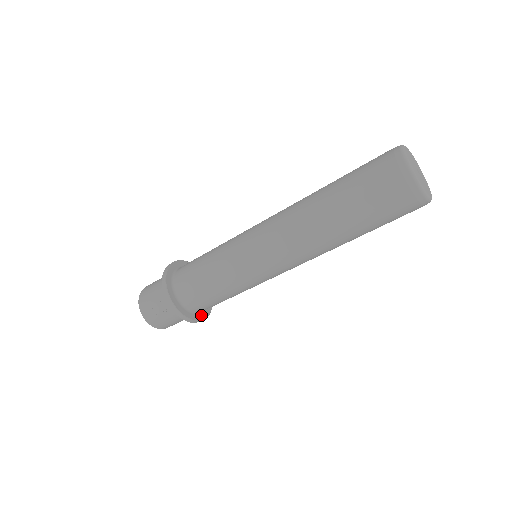
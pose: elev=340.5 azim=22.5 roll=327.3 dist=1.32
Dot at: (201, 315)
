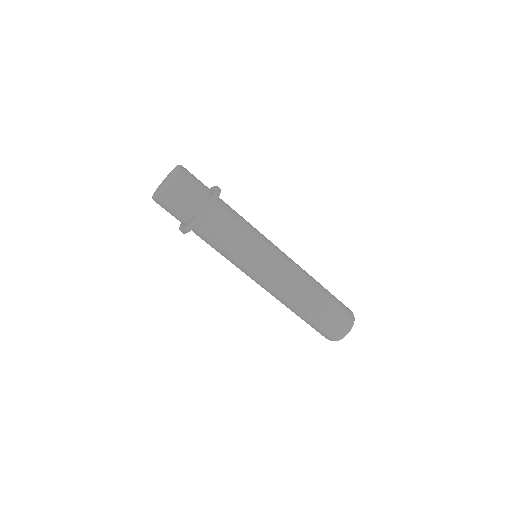
Dot at: occluded
